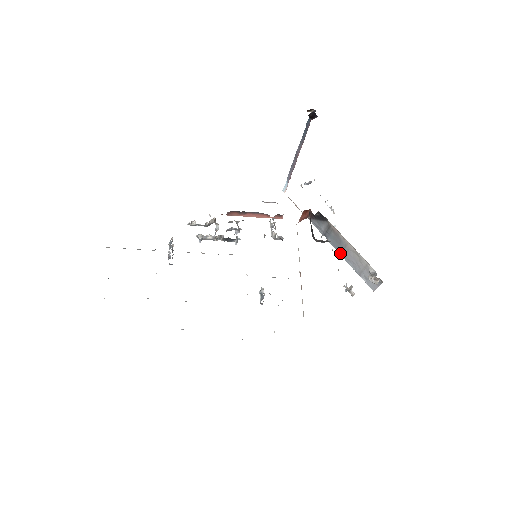
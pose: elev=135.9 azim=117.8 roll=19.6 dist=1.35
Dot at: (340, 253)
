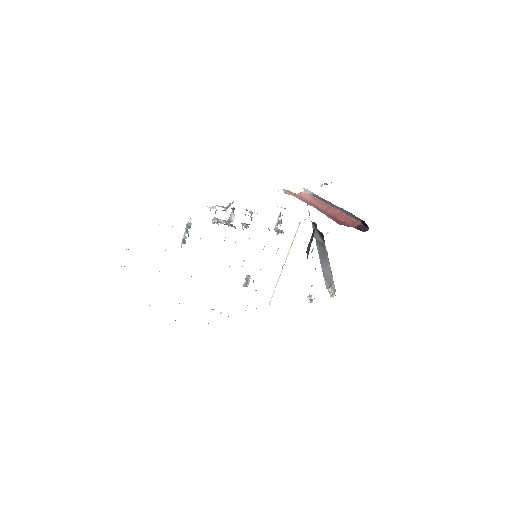
Dot at: (319, 256)
